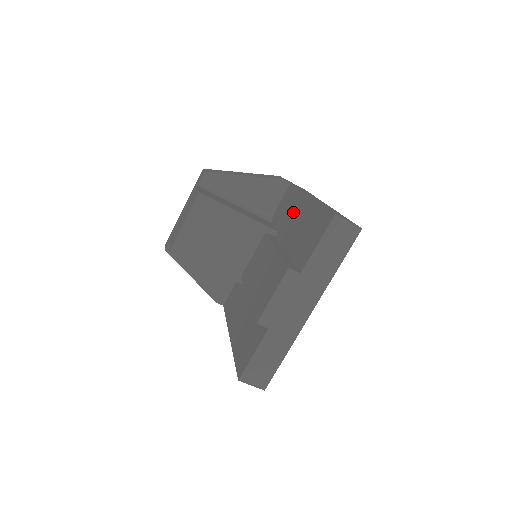
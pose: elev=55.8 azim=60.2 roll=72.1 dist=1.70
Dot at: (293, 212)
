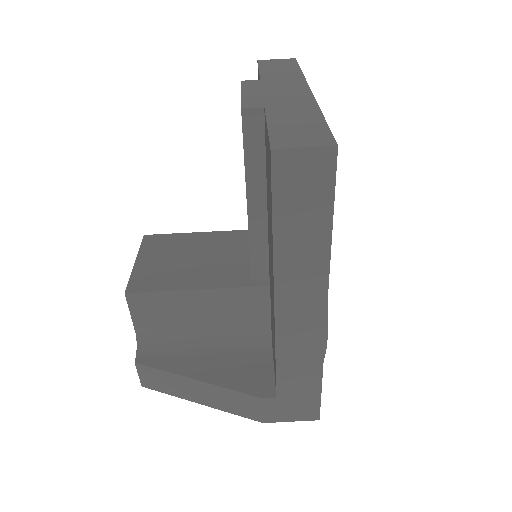
Dot at: occluded
